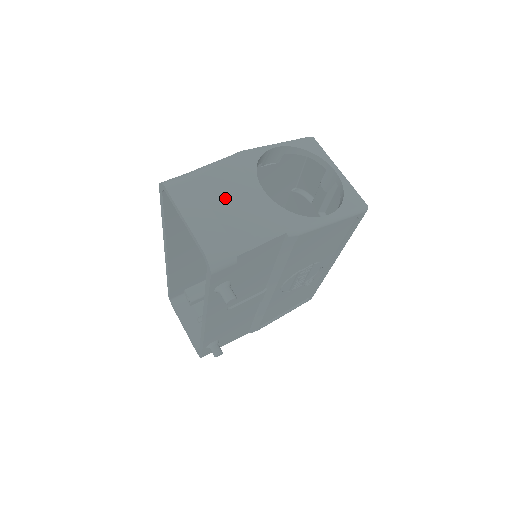
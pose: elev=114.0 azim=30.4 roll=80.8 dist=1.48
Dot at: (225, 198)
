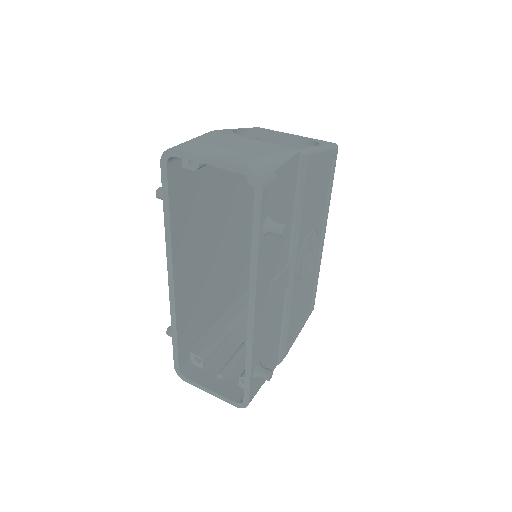
Dot at: (231, 144)
